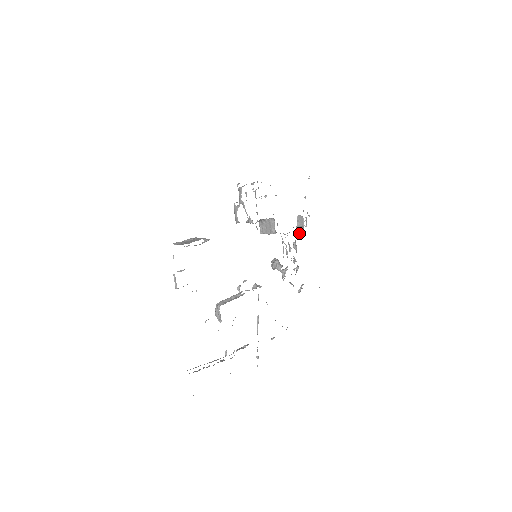
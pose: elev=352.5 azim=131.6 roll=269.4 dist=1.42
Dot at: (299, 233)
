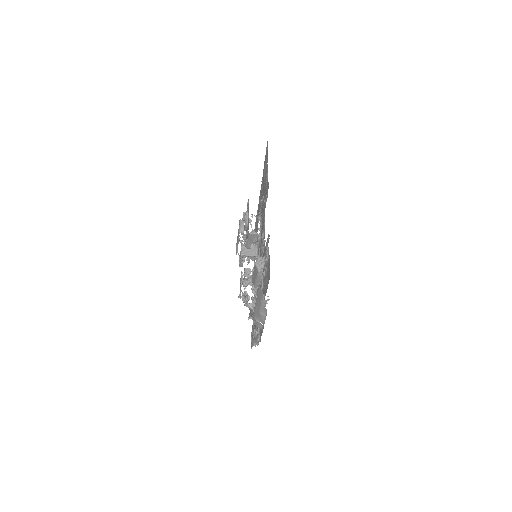
Dot at: (248, 277)
